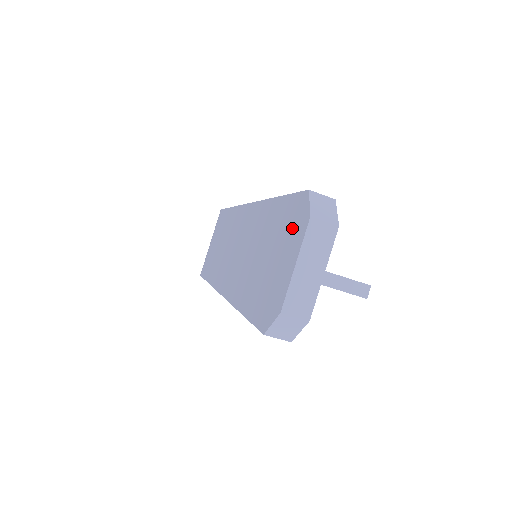
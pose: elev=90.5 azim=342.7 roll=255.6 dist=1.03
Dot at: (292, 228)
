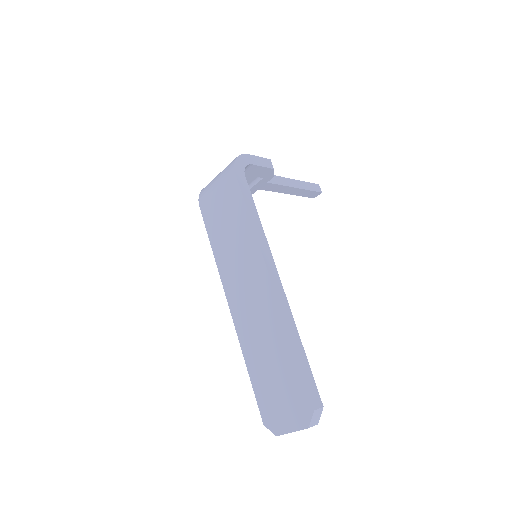
Dot at: (297, 408)
